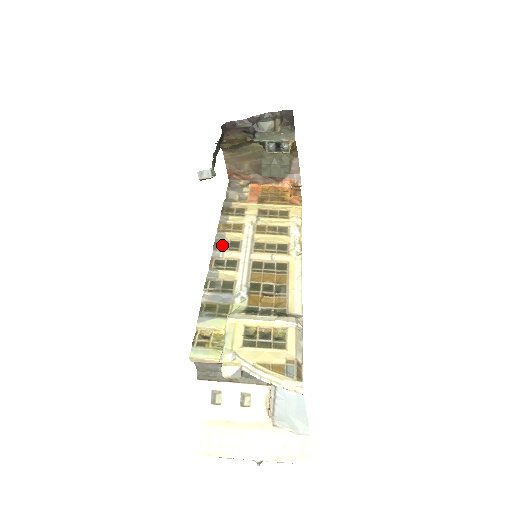
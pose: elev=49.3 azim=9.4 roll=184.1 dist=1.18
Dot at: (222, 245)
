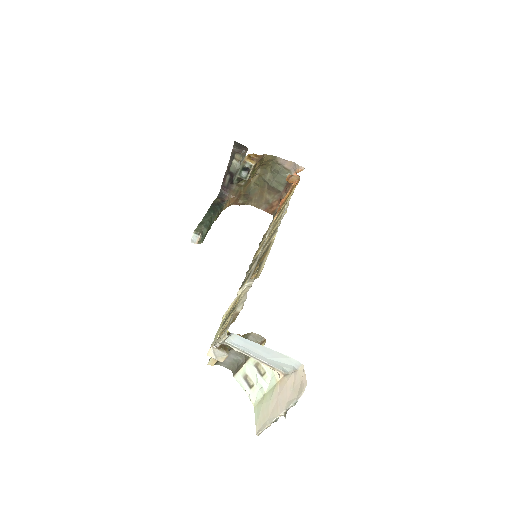
Dot at: (250, 268)
